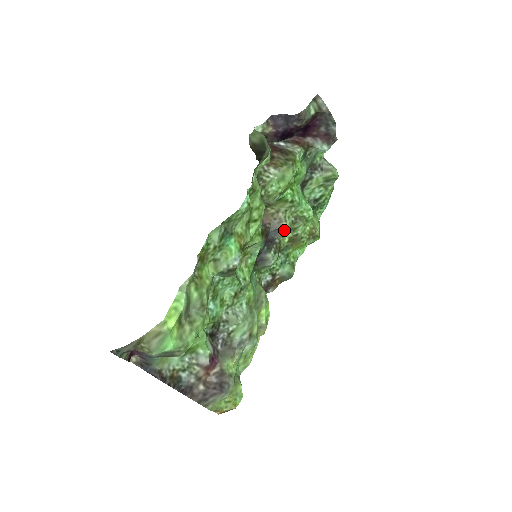
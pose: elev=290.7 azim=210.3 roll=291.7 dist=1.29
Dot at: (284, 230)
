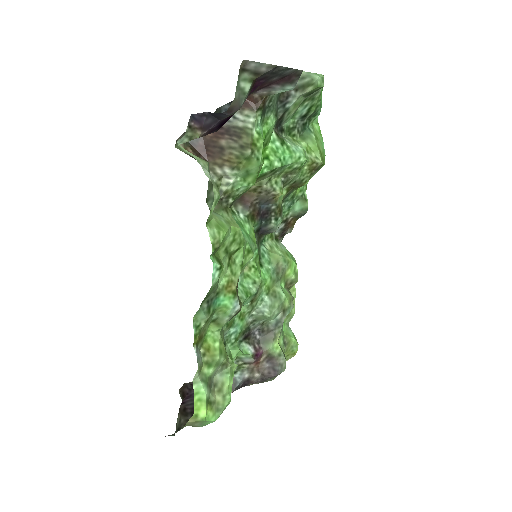
Dot at: (277, 196)
